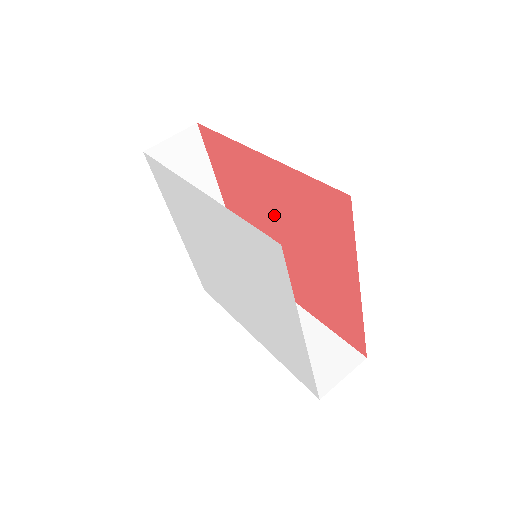
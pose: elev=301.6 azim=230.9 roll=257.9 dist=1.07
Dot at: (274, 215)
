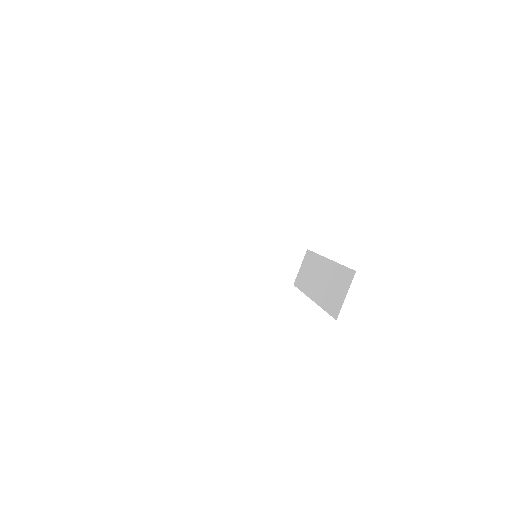
Dot at: occluded
